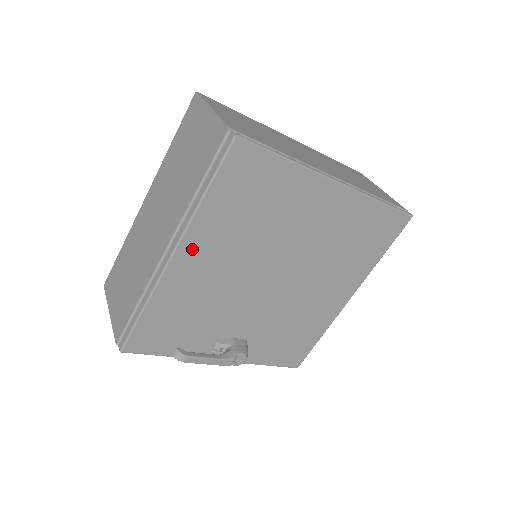
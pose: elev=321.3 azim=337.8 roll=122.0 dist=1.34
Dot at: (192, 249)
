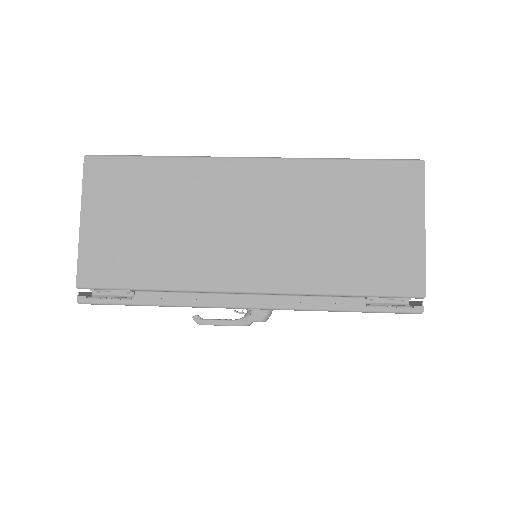
Dot at: occluded
